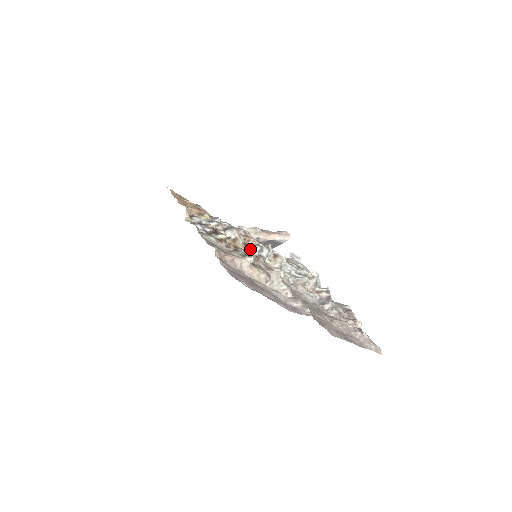
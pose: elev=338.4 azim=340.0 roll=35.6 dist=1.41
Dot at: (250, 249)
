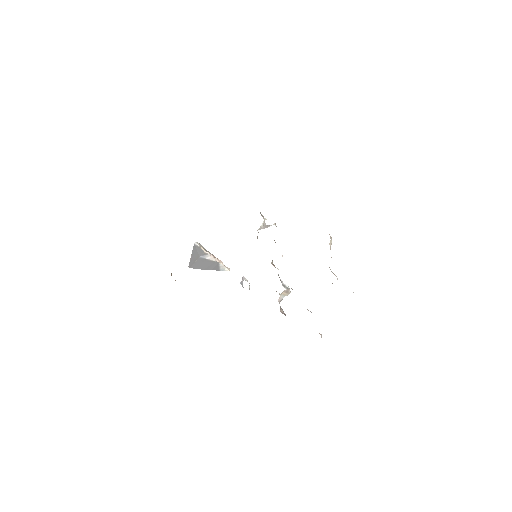
Dot at: occluded
